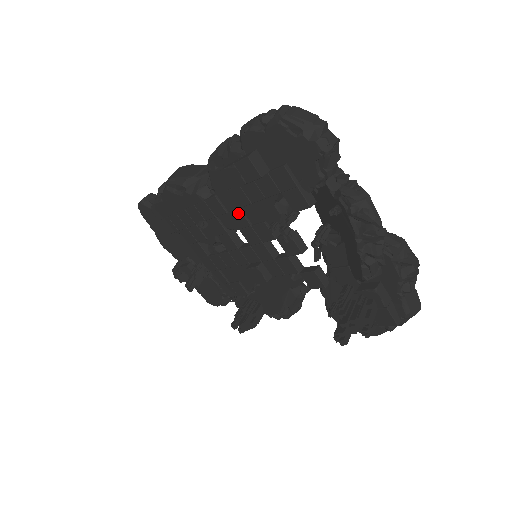
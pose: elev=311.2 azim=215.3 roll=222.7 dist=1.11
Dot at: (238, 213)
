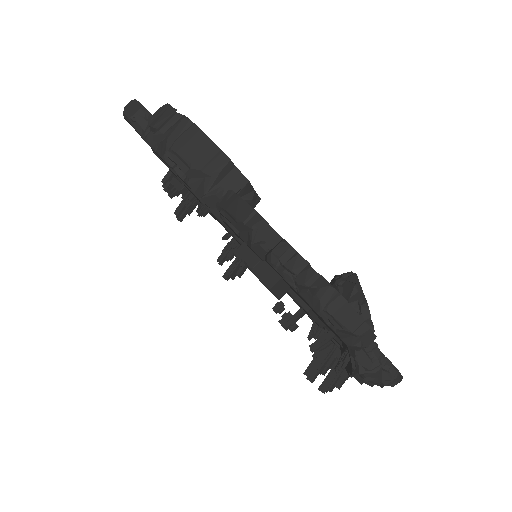
Dot at: occluded
